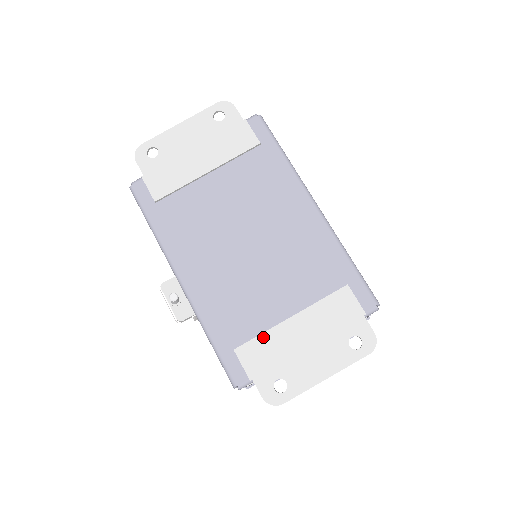
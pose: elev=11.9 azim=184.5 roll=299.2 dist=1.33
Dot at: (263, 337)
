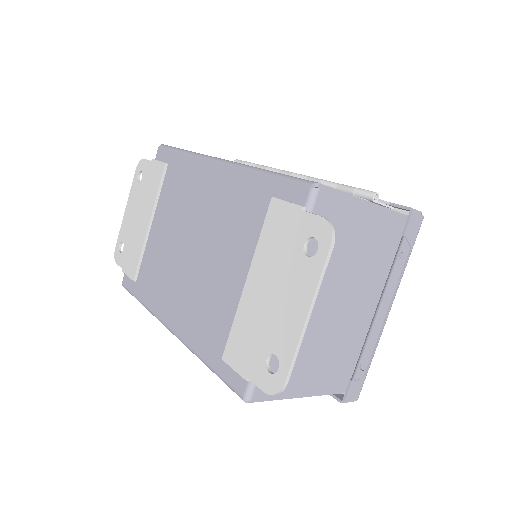
Dot at: (236, 324)
